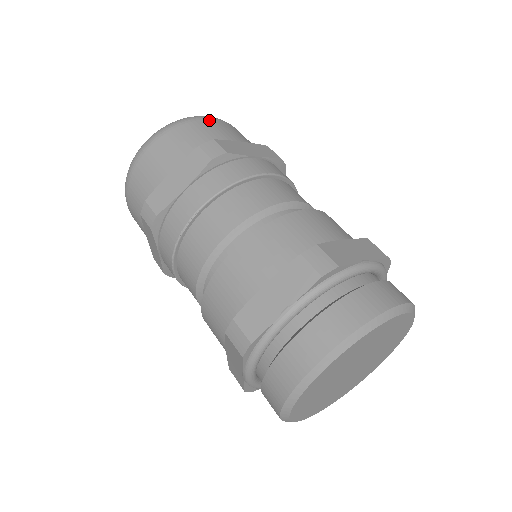
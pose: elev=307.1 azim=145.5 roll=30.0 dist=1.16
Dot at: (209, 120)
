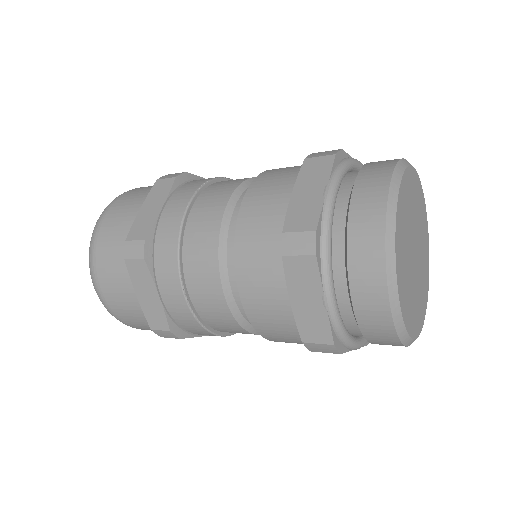
Dot at: occluded
